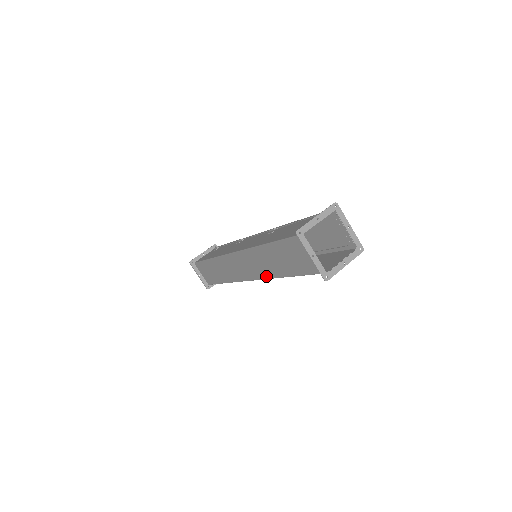
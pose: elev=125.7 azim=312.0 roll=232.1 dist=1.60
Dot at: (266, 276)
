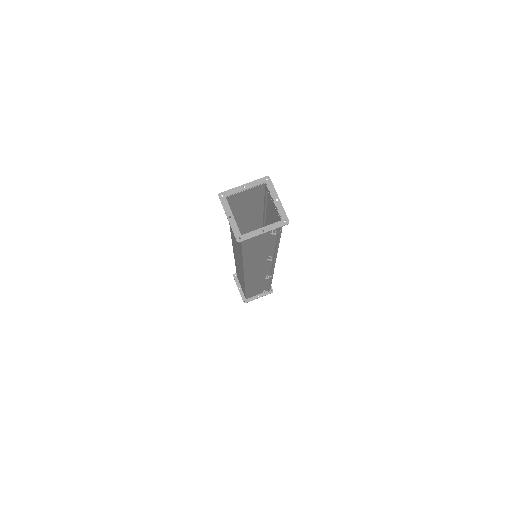
Dot at: (242, 264)
